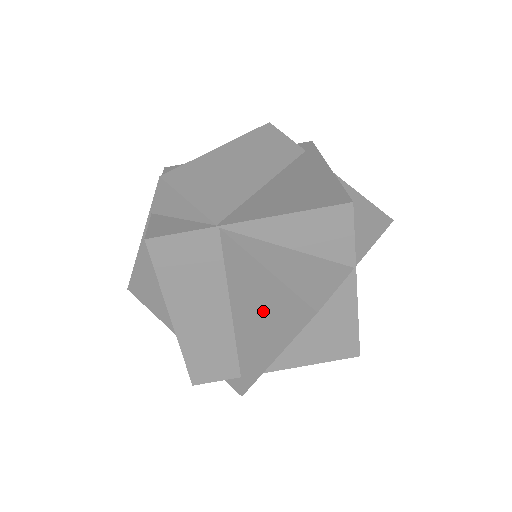
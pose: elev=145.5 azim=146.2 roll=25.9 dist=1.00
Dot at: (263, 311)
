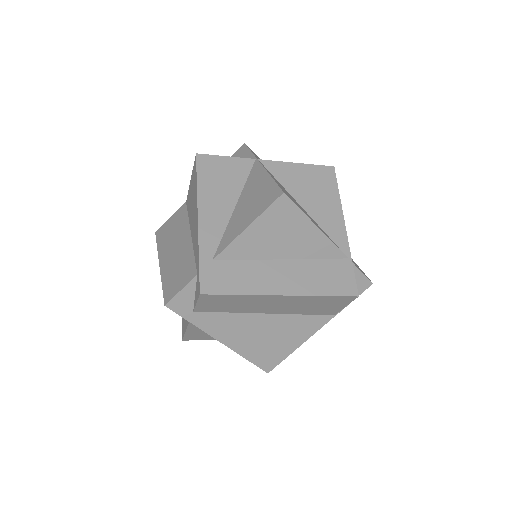
Dot at: (193, 201)
